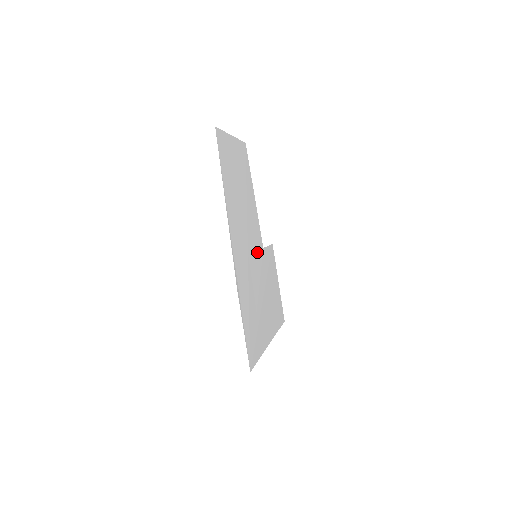
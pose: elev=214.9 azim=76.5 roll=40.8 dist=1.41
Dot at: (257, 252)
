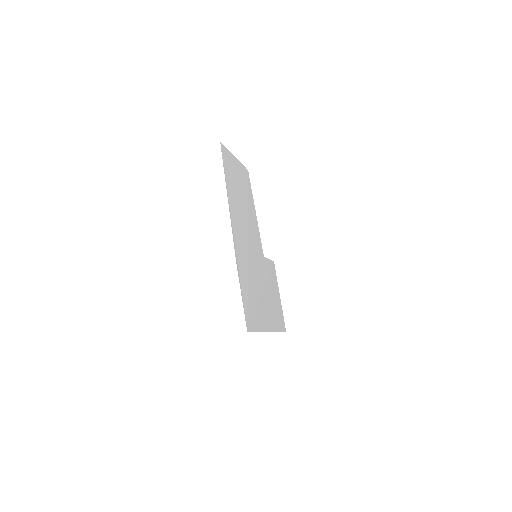
Dot at: (257, 254)
